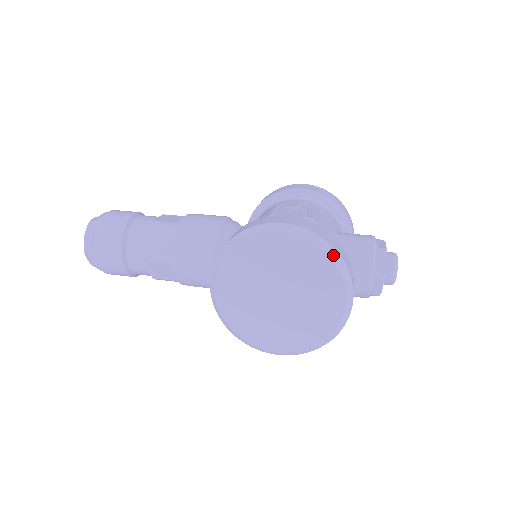
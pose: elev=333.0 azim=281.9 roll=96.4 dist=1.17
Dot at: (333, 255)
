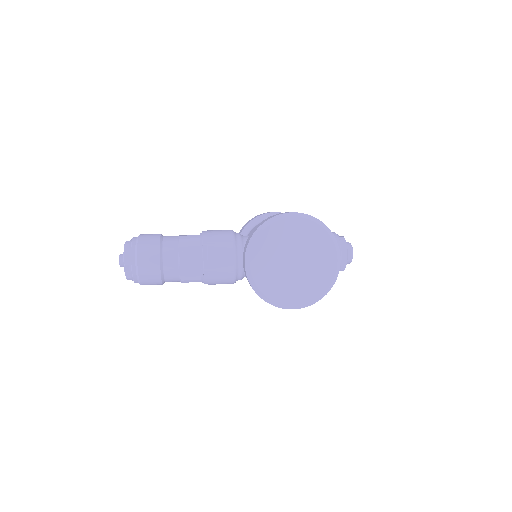
Dot at: (326, 229)
